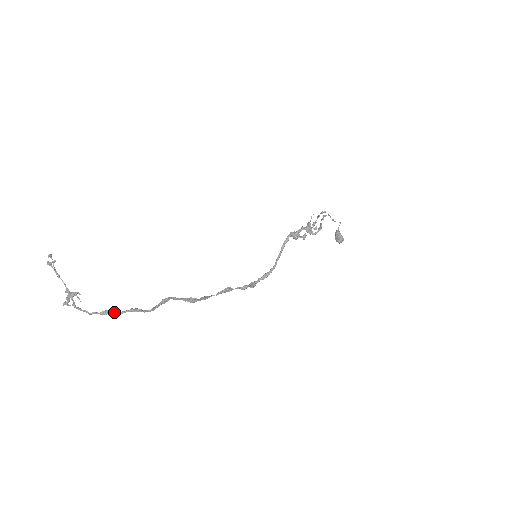
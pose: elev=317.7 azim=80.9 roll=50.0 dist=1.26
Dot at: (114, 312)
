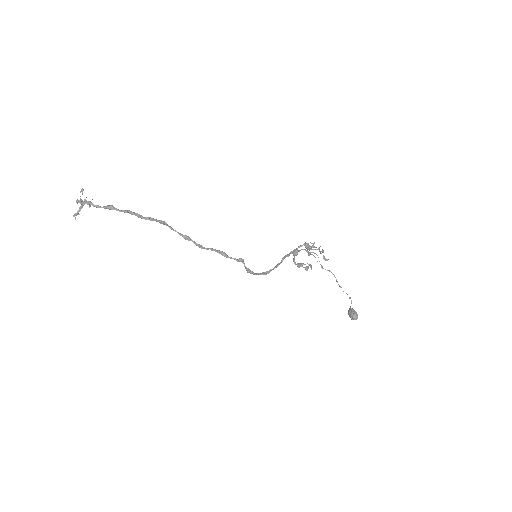
Dot at: (115, 208)
